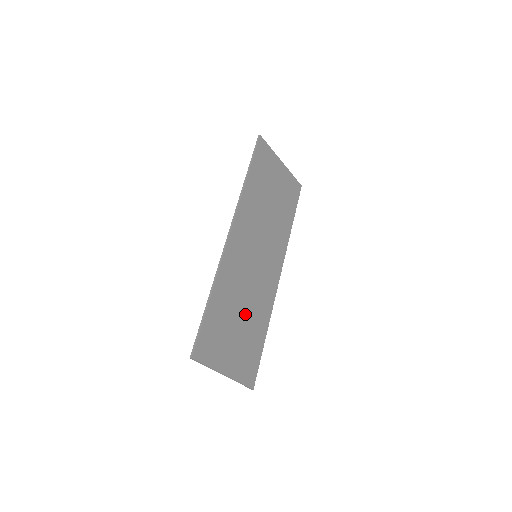
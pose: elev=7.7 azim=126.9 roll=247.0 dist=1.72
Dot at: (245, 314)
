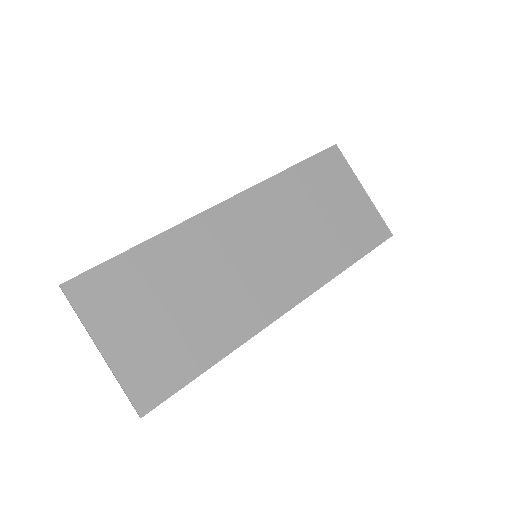
Dot at: (191, 306)
